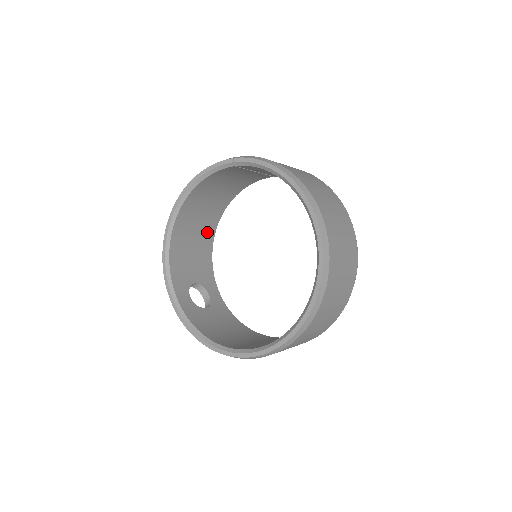
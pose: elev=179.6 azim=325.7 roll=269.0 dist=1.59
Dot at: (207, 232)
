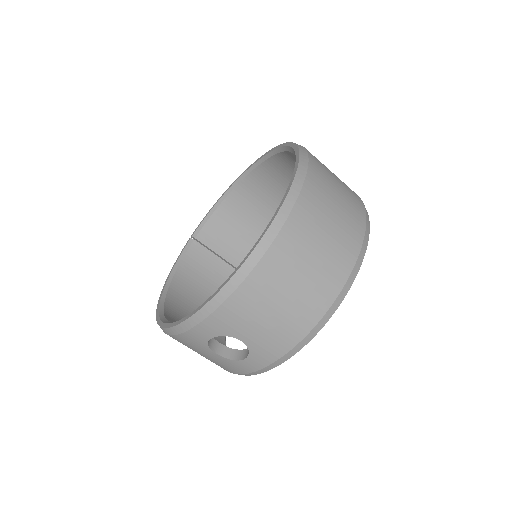
Dot at: occluded
